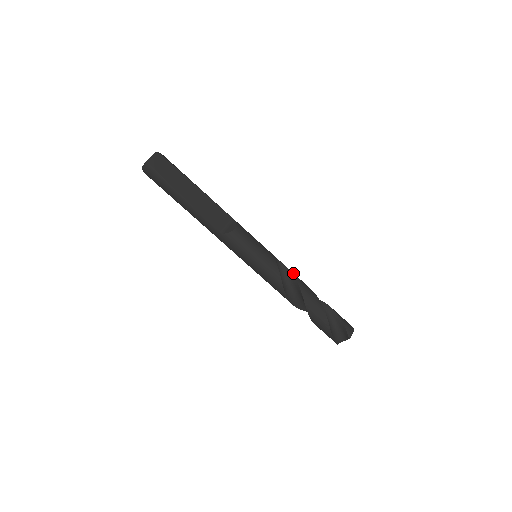
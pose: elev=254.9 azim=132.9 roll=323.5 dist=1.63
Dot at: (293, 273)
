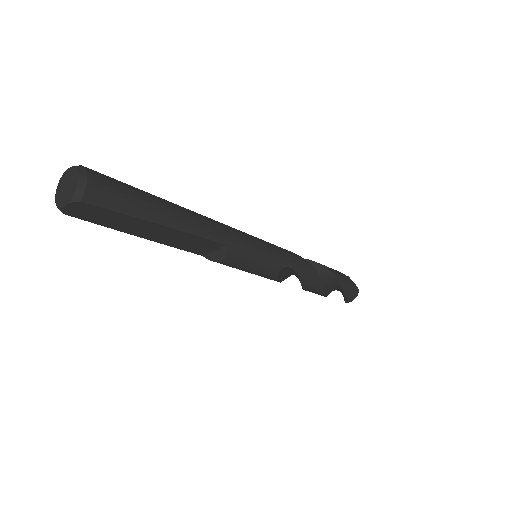
Dot at: (302, 273)
